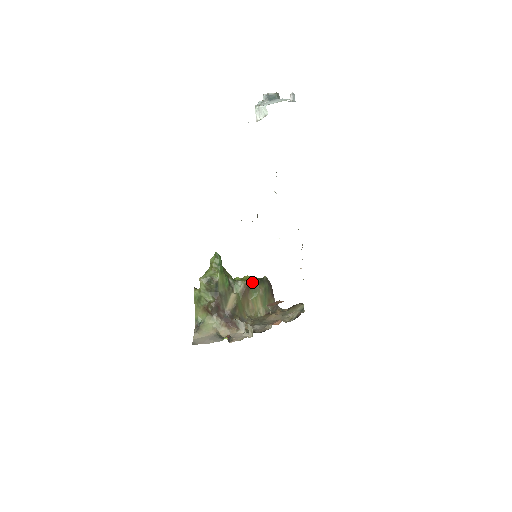
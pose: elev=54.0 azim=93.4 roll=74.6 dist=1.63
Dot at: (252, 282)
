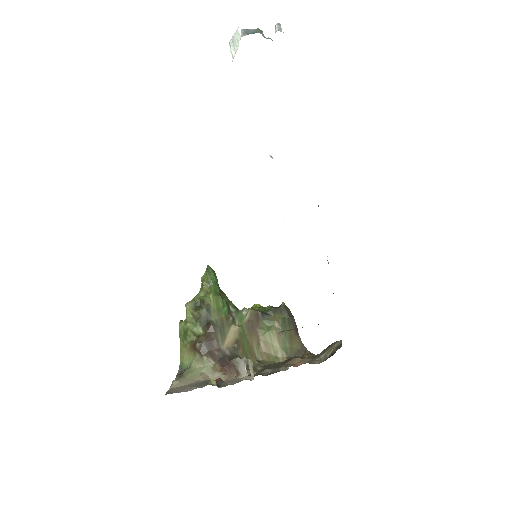
Dot at: (263, 311)
